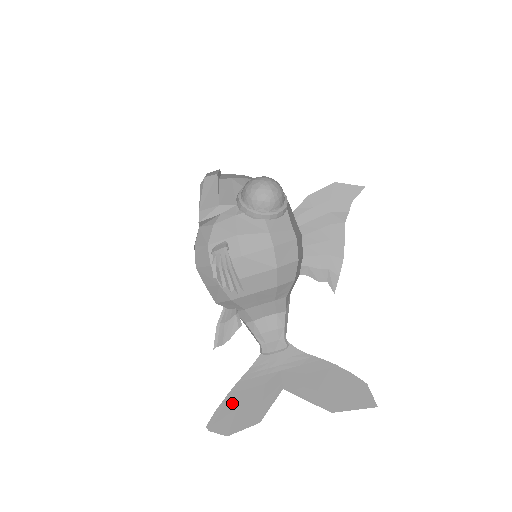
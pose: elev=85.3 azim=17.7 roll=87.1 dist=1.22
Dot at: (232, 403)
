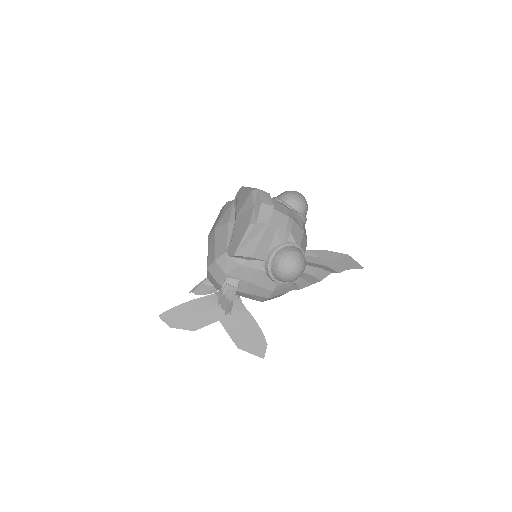
Dot at: (183, 311)
